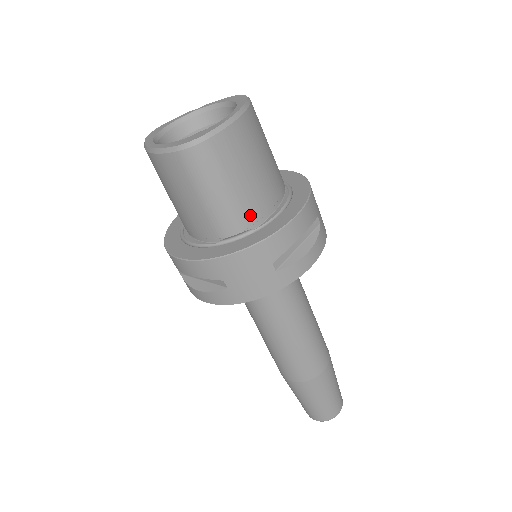
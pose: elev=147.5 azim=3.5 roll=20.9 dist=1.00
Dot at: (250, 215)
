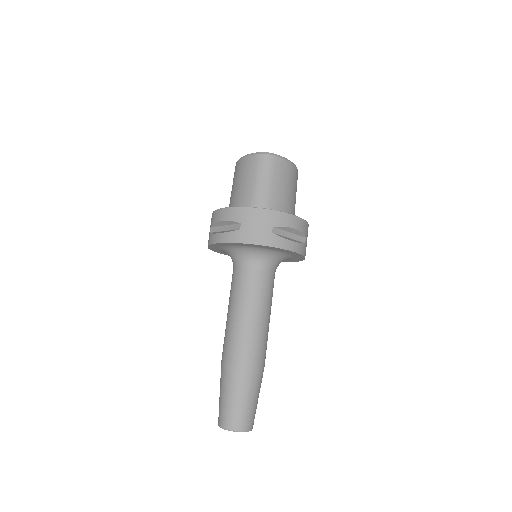
Dot at: (273, 204)
